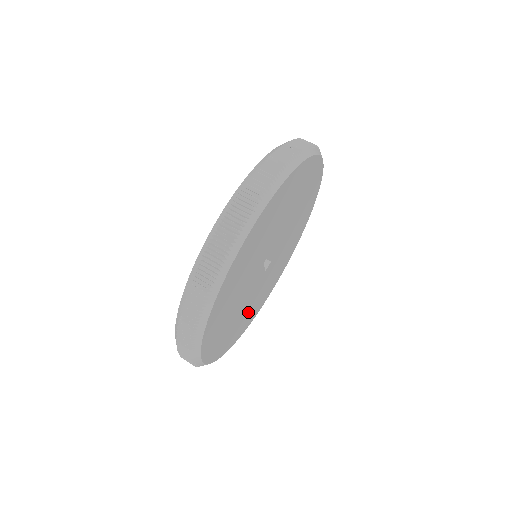
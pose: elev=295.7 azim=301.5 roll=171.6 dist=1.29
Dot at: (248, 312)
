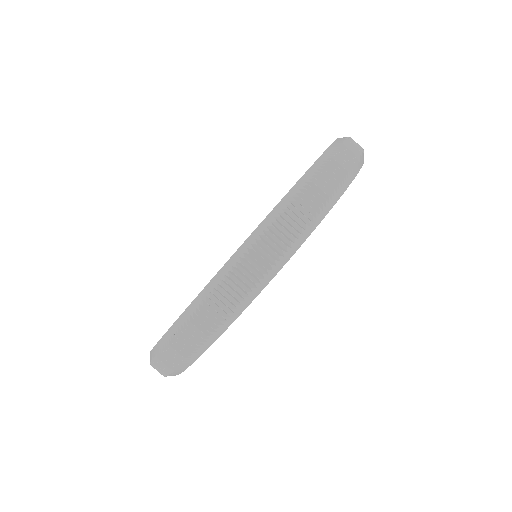
Dot at: occluded
